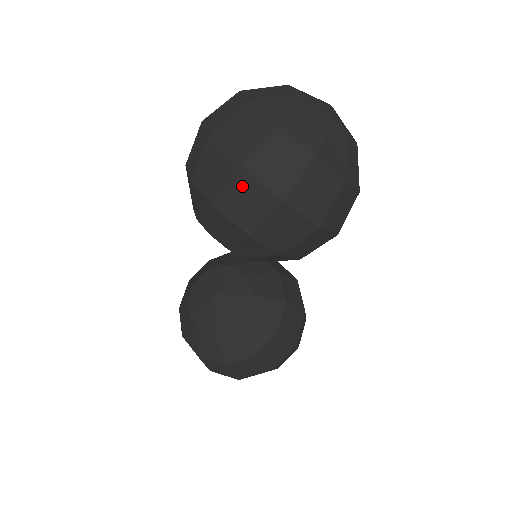
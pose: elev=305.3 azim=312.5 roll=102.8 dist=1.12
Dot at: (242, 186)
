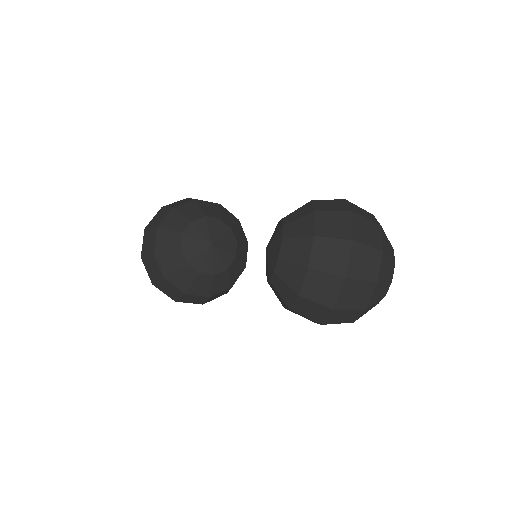
Dot at: (332, 282)
